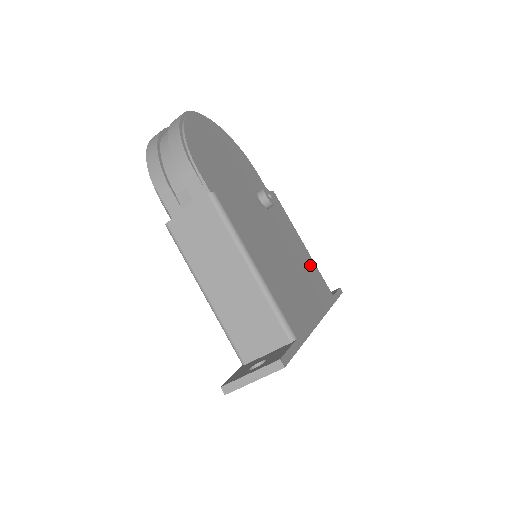
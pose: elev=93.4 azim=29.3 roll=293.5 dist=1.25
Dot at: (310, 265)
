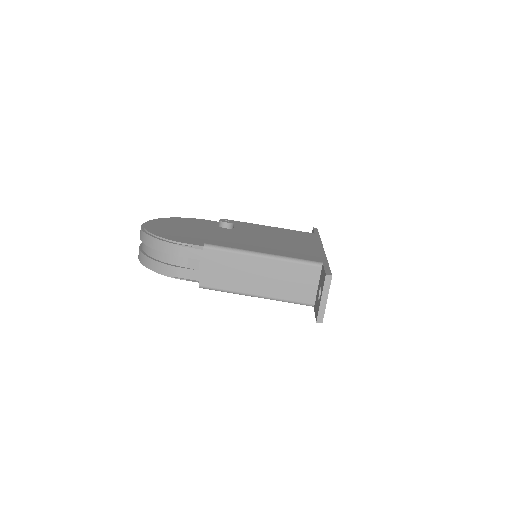
Dot at: (286, 232)
